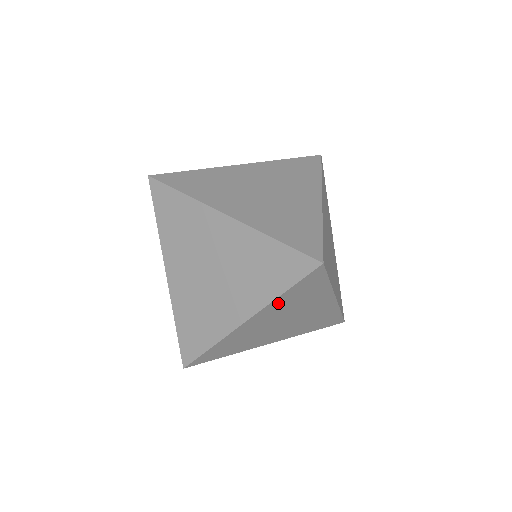
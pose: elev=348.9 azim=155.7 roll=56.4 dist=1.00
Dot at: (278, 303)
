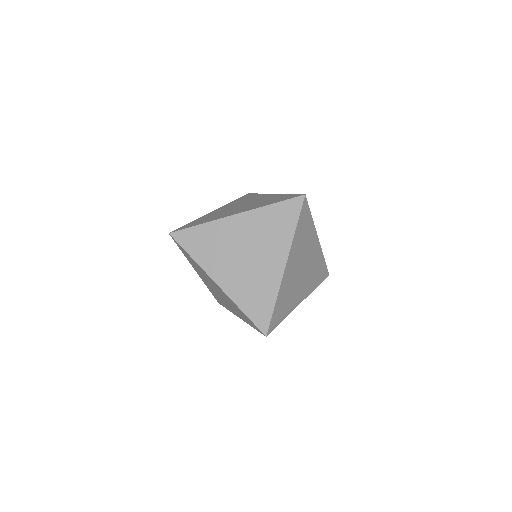
Dot at: (262, 215)
